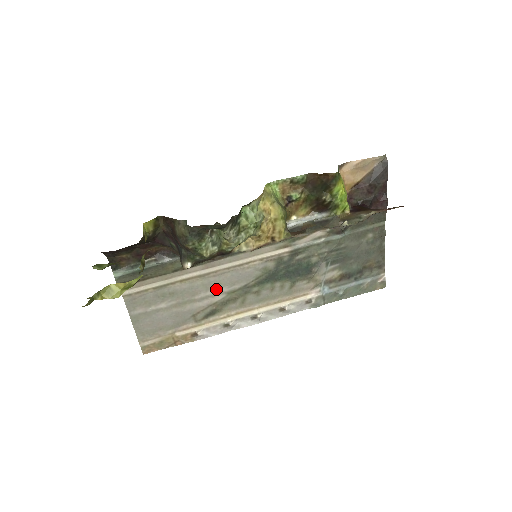
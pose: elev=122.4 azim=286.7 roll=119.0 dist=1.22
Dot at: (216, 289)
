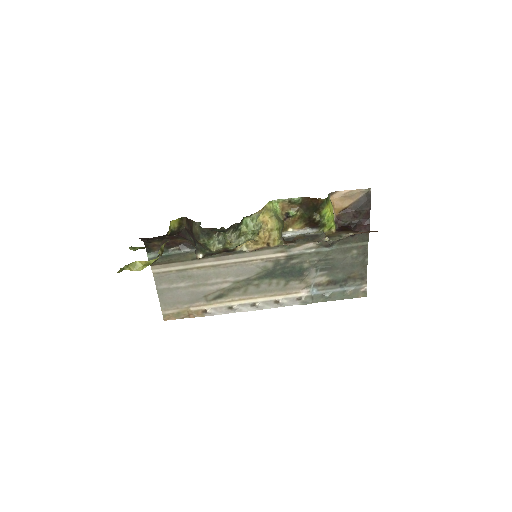
Dot at: (224, 278)
